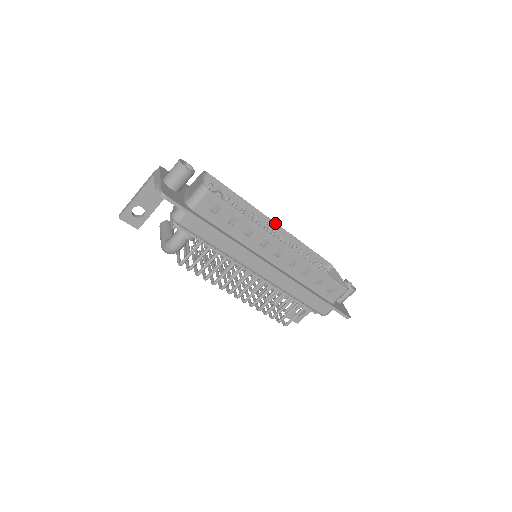
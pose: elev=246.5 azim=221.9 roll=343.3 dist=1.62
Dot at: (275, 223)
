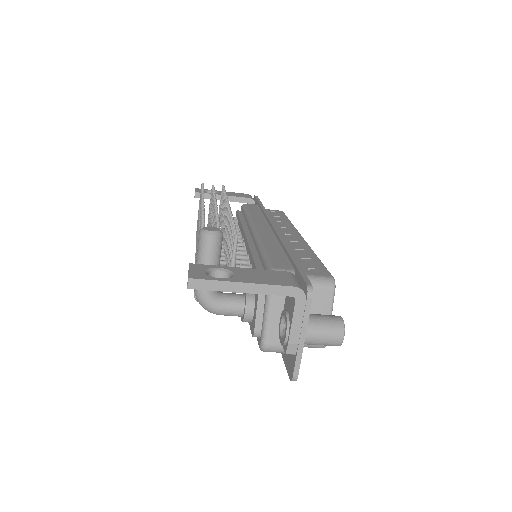
Dot at: (302, 237)
